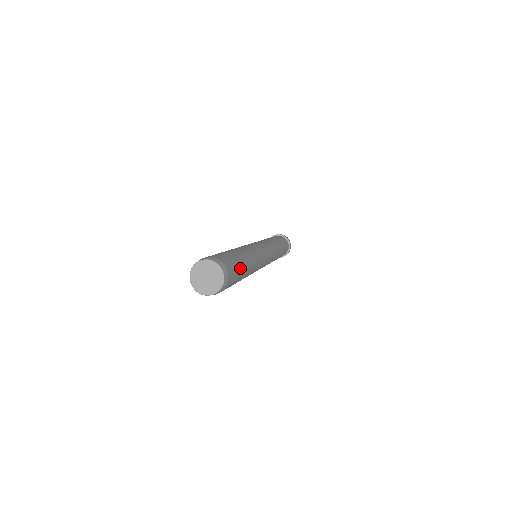
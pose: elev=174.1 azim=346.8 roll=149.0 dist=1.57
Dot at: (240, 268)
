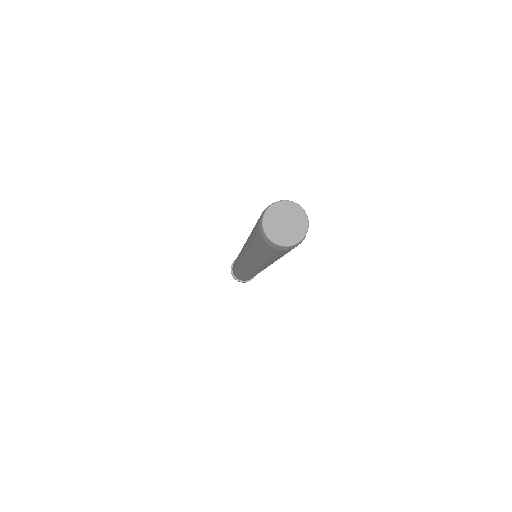
Dot at: occluded
